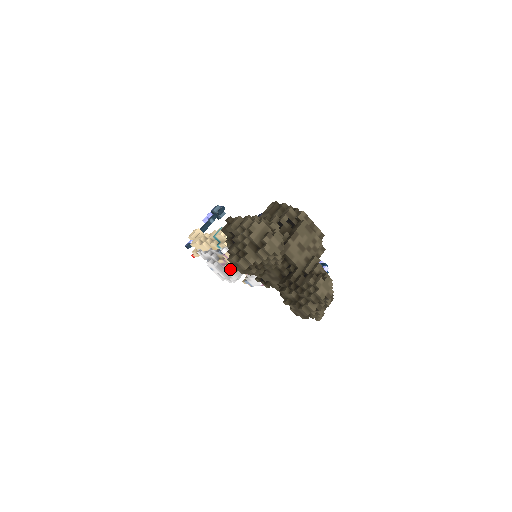
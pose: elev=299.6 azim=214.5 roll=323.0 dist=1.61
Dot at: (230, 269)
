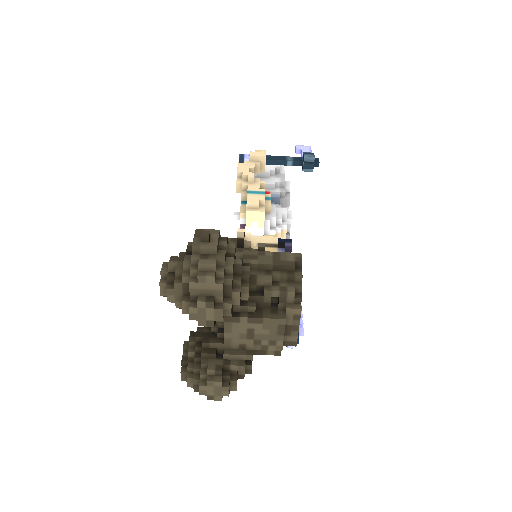
Dot at: occluded
